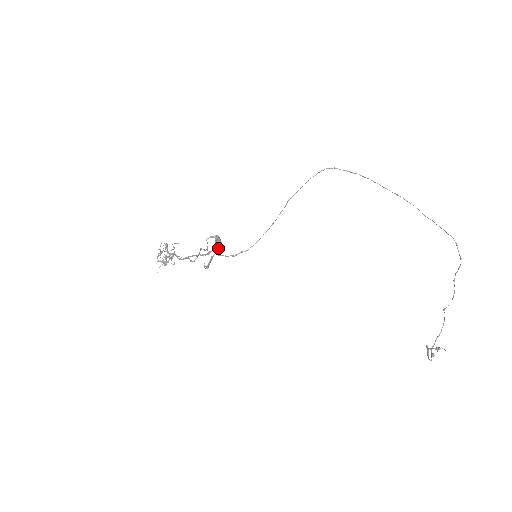
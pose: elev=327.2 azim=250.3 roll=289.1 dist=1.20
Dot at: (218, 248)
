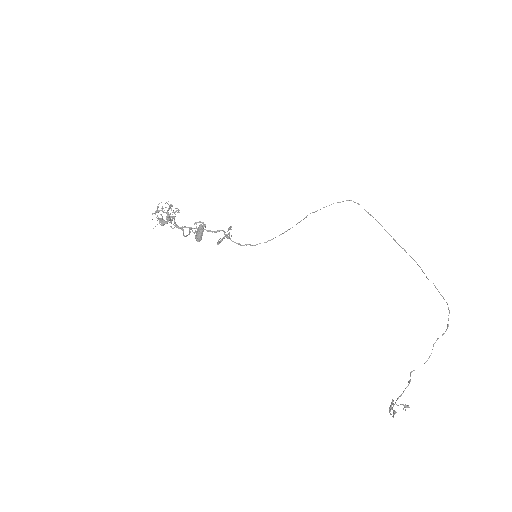
Dot at: occluded
